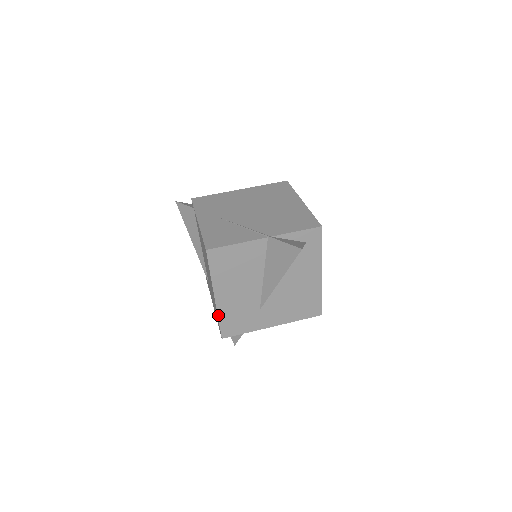
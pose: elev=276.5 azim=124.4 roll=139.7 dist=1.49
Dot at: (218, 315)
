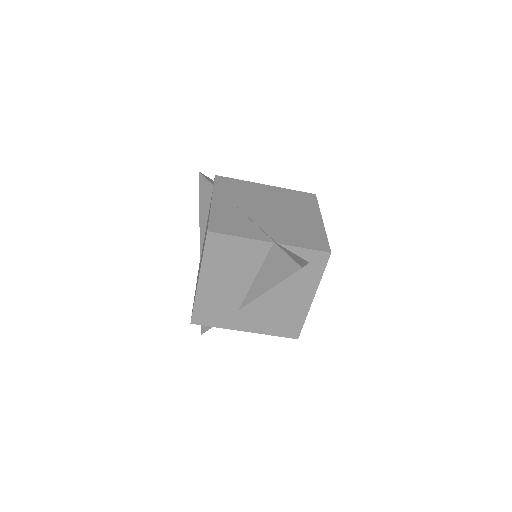
Dot at: (195, 299)
